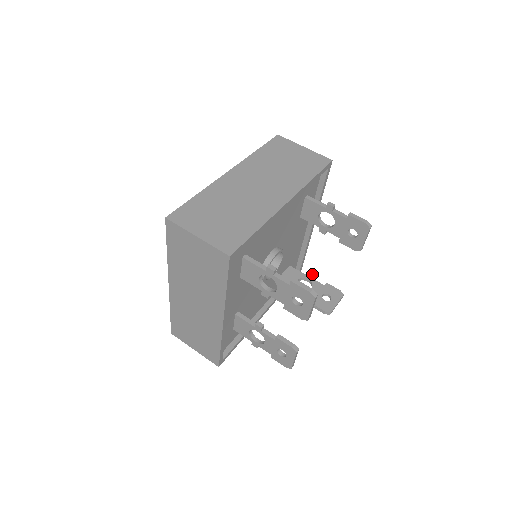
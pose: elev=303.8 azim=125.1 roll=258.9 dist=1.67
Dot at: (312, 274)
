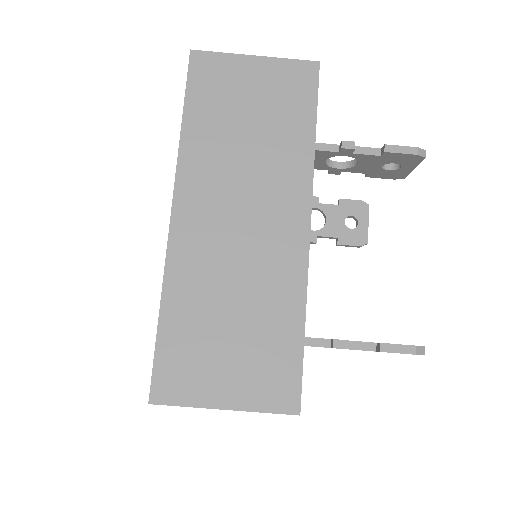
Dot at: (315, 196)
